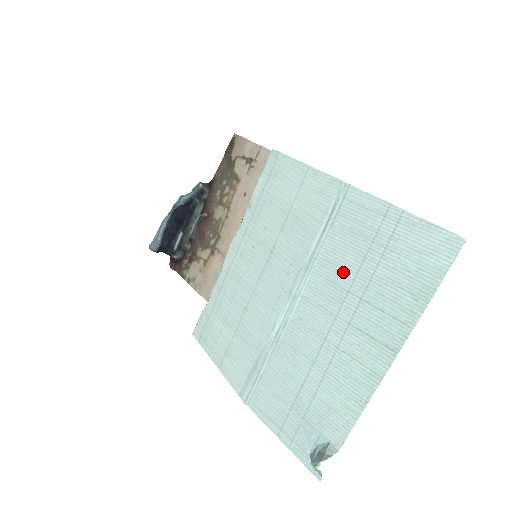
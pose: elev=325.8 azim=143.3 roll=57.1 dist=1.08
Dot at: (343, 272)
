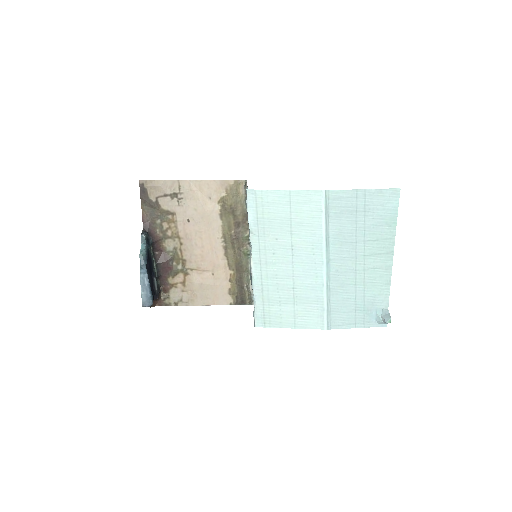
Dot at: (348, 235)
